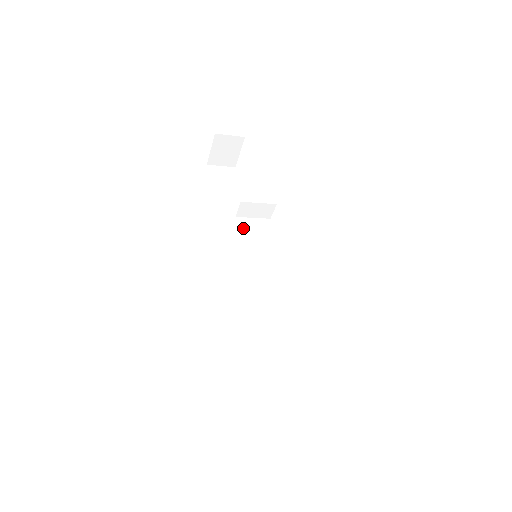
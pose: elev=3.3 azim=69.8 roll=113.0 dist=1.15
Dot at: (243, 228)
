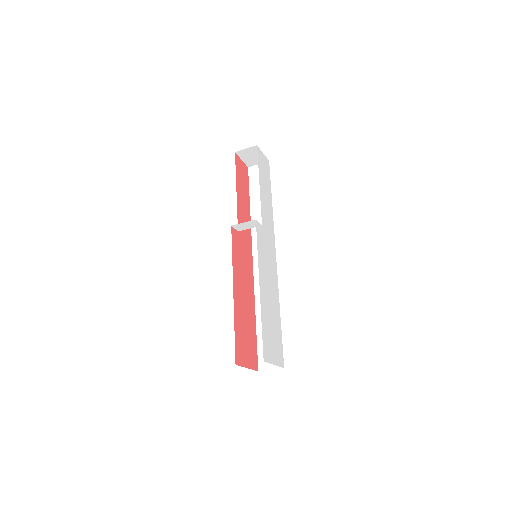
Dot at: occluded
